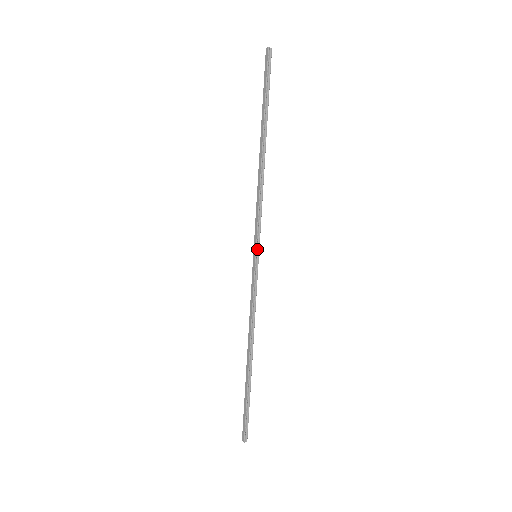
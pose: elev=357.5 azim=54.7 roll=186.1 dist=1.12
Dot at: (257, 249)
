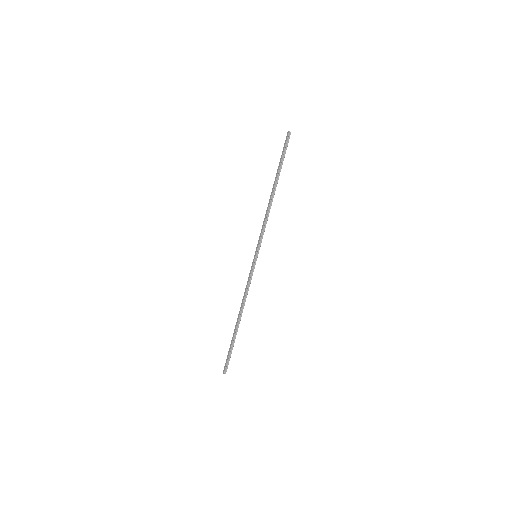
Dot at: (257, 252)
